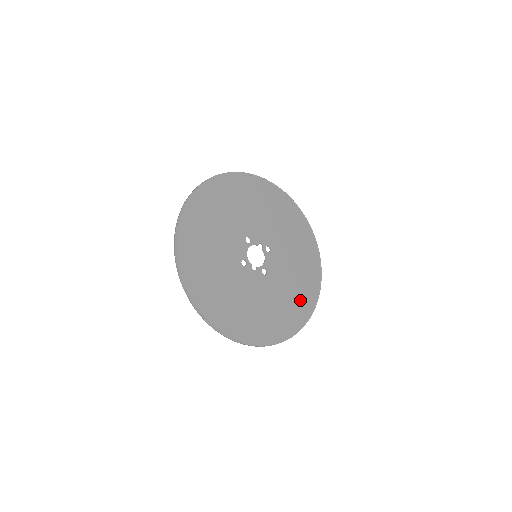
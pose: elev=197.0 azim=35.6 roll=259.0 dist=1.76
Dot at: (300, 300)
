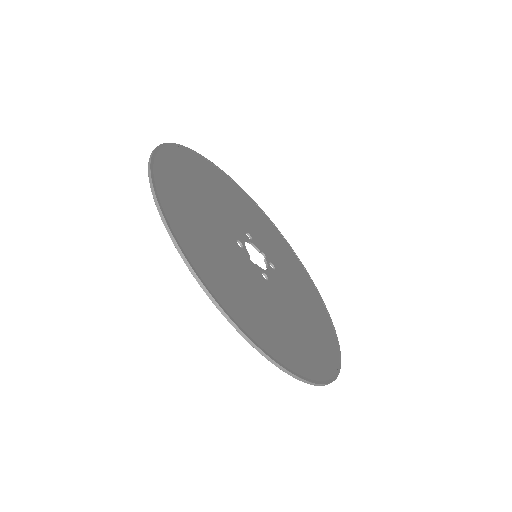
Dot at: (312, 350)
